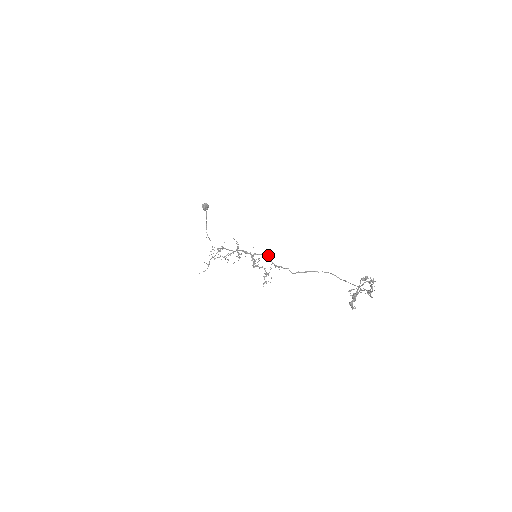
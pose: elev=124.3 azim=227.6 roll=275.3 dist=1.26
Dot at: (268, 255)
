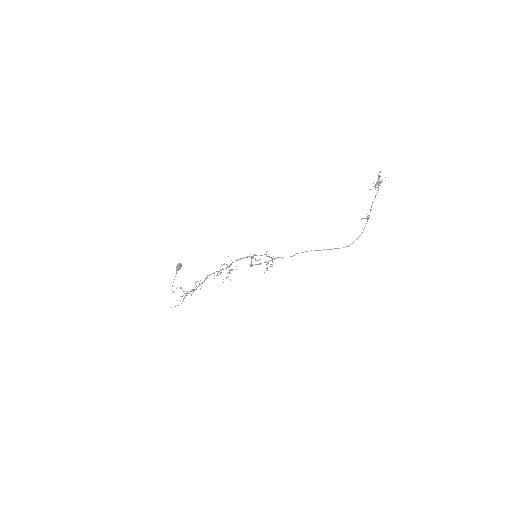
Dot at: (266, 255)
